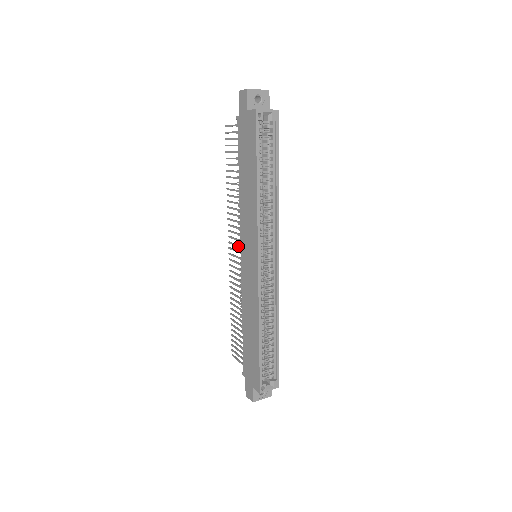
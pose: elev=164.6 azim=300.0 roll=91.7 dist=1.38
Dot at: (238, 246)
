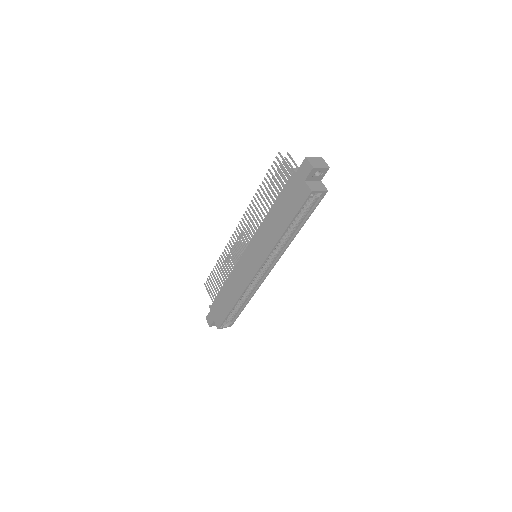
Dot at: (245, 239)
